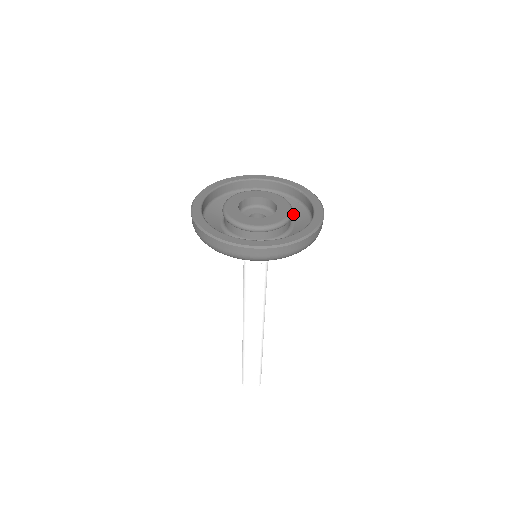
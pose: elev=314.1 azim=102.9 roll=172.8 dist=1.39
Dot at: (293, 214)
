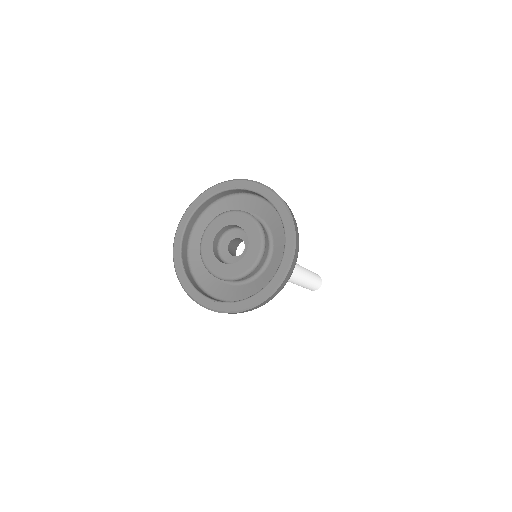
Dot at: (276, 249)
